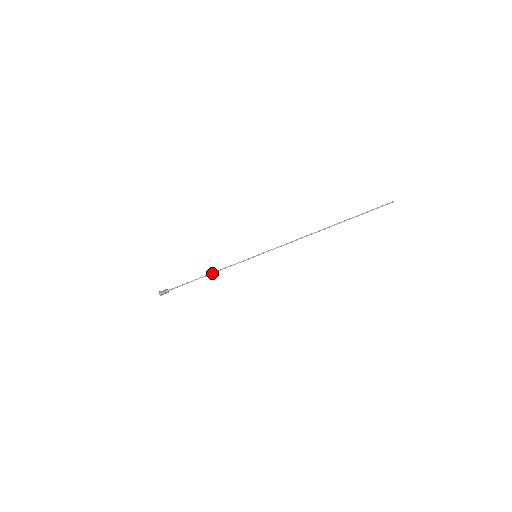
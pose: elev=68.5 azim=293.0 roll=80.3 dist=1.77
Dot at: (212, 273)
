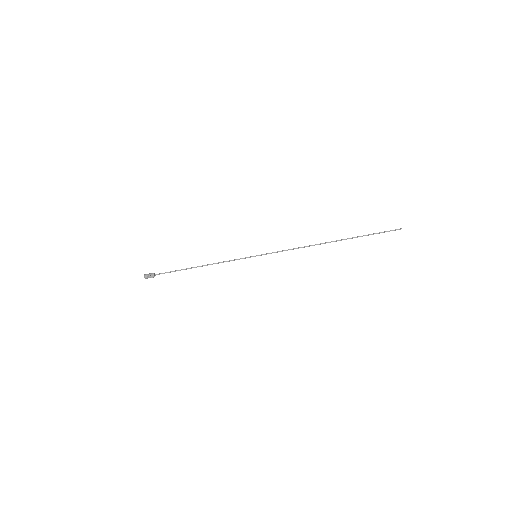
Dot at: (206, 265)
